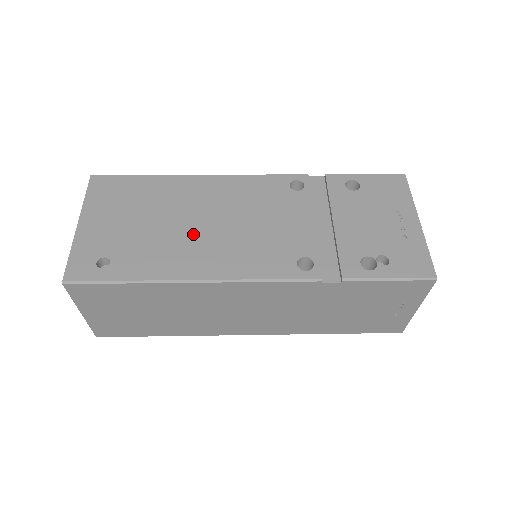
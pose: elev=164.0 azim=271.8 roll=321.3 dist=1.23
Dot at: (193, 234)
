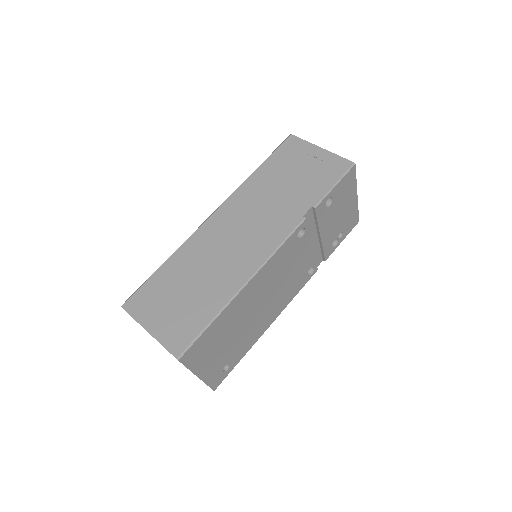
Dot at: (259, 315)
